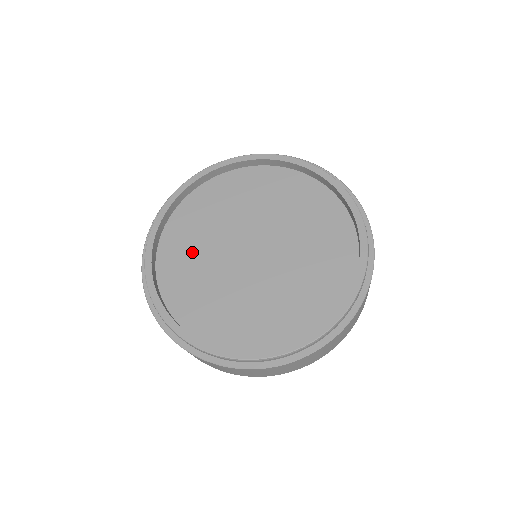
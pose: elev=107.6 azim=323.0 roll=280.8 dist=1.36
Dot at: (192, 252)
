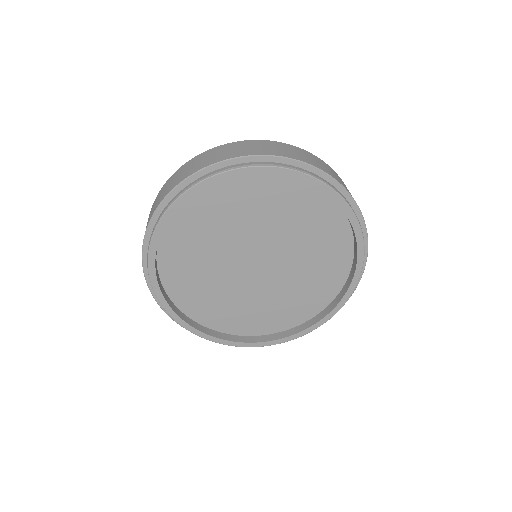
Dot at: (219, 302)
